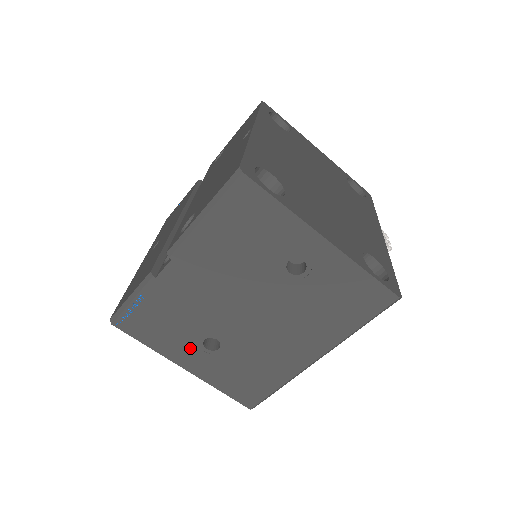
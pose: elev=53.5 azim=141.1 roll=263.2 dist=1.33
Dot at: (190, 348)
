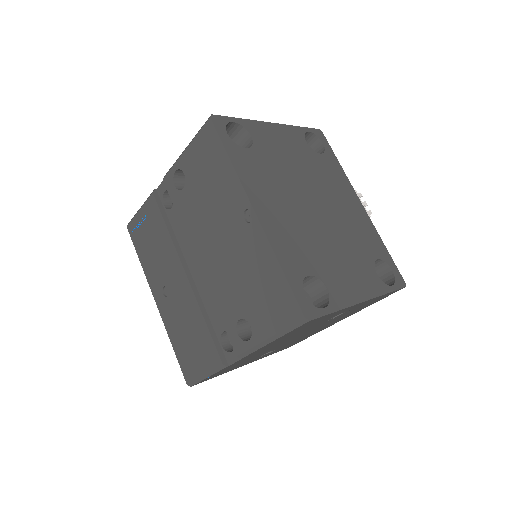
Dot at: occluded
